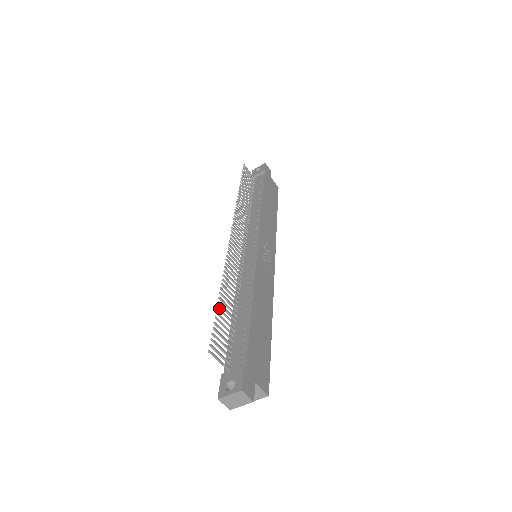
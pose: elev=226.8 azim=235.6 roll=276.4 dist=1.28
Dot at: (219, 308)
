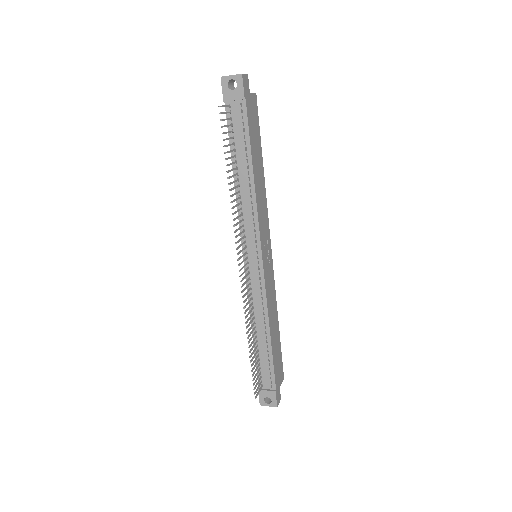
Dot at: occluded
